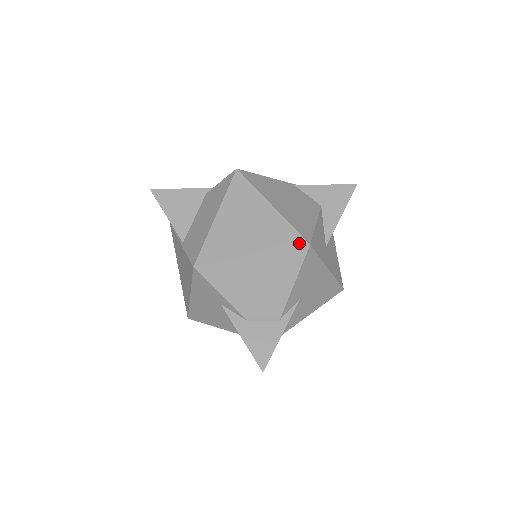
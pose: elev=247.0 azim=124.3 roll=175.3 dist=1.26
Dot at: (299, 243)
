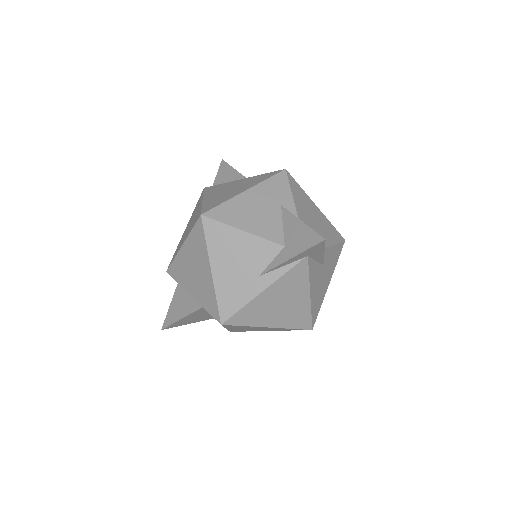
Dot at: (339, 234)
